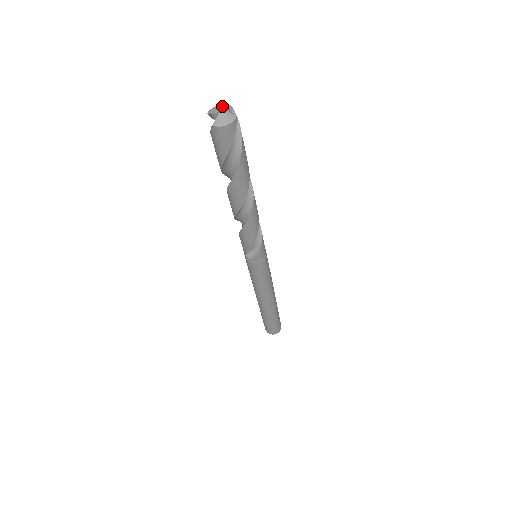
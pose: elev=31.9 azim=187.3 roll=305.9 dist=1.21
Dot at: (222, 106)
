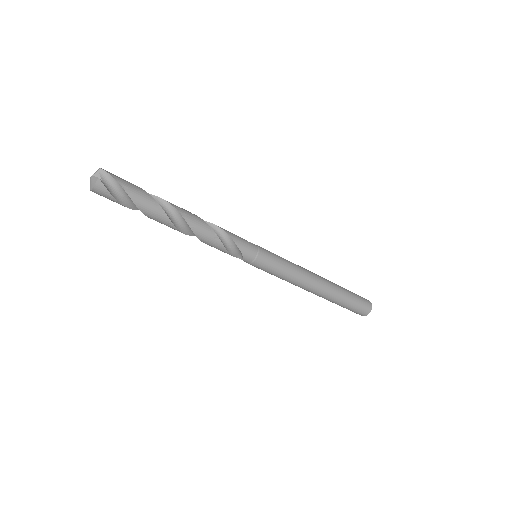
Dot at: (96, 171)
